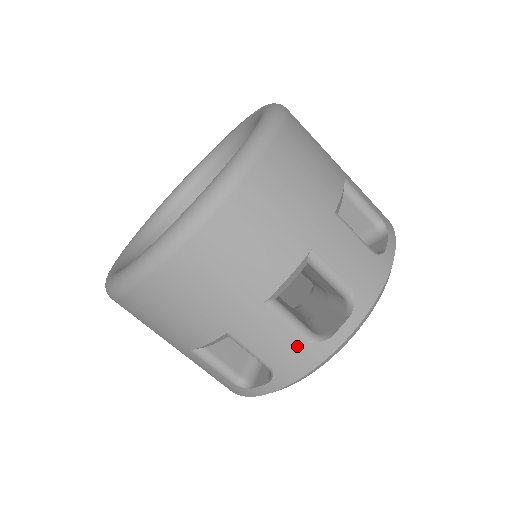
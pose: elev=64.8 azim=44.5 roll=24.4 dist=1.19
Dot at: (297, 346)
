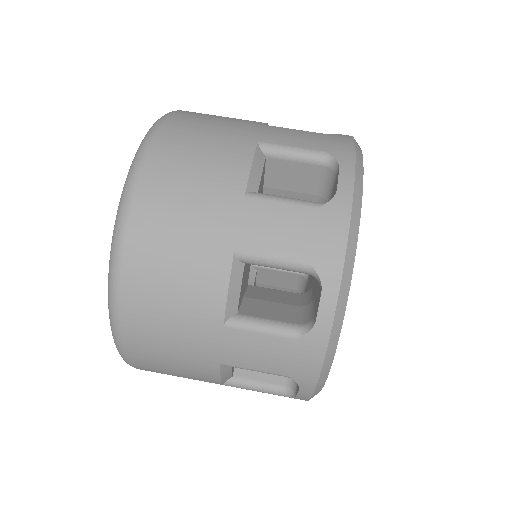
Dot at: (311, 218)
